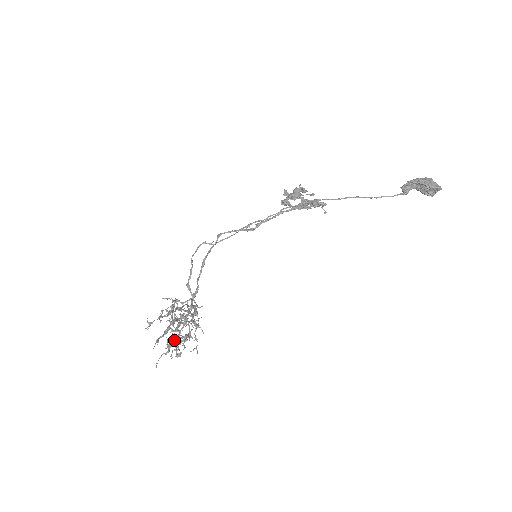
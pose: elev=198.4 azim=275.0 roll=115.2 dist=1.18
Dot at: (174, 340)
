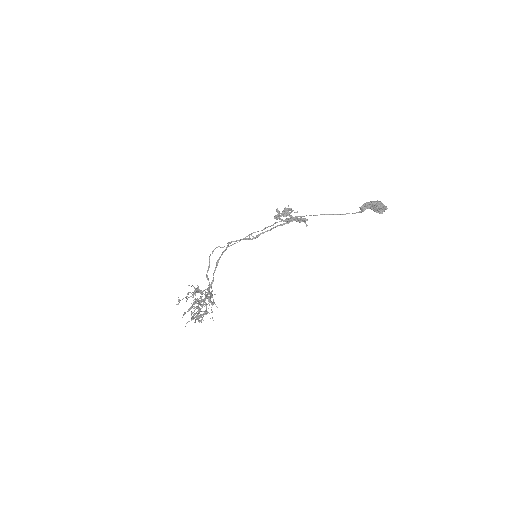
Dot at: (197, 313)
